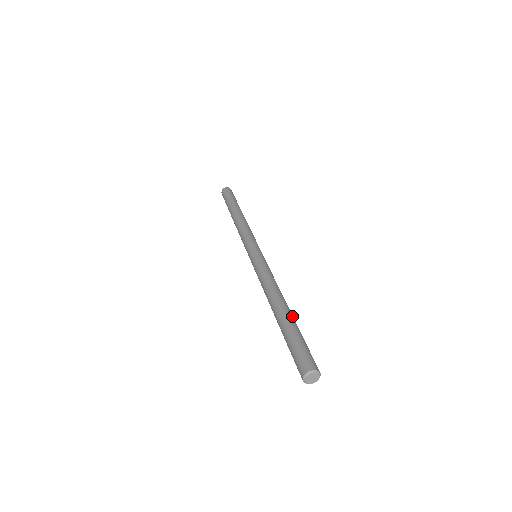
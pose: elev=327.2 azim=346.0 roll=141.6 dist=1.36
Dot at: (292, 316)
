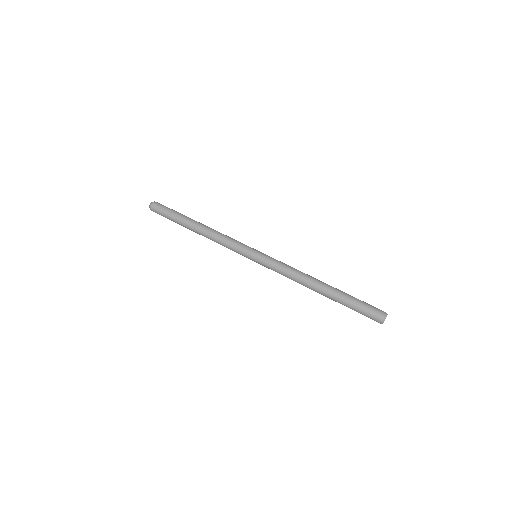
Dot at: (336, 288)
